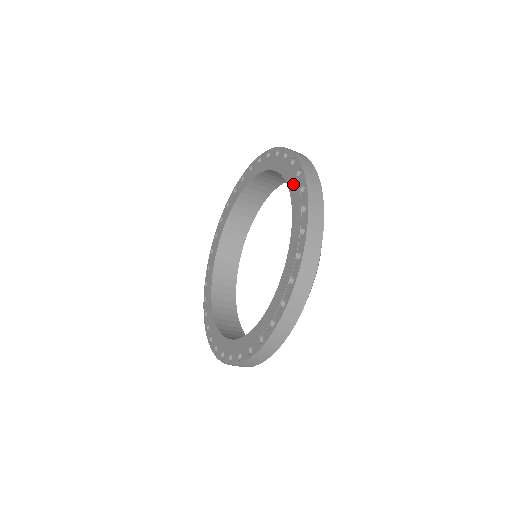
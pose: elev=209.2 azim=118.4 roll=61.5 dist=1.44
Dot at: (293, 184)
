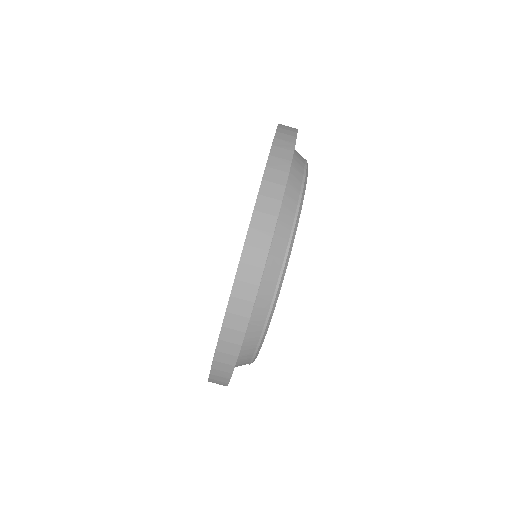
Dot at: occluded
